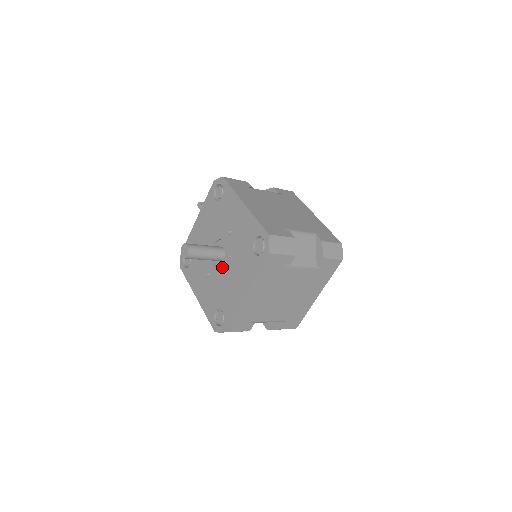
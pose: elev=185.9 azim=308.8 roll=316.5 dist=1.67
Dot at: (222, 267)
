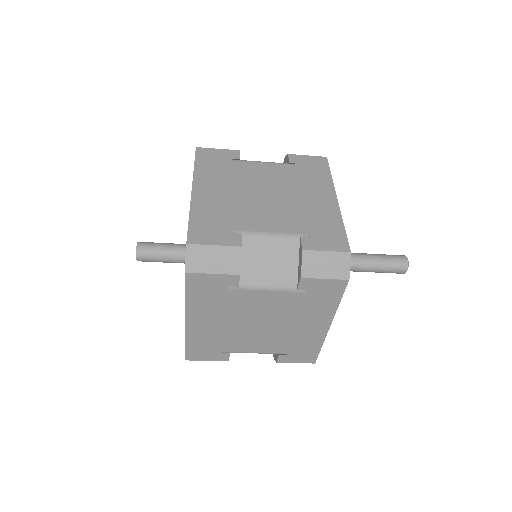
Dot at: occluded
